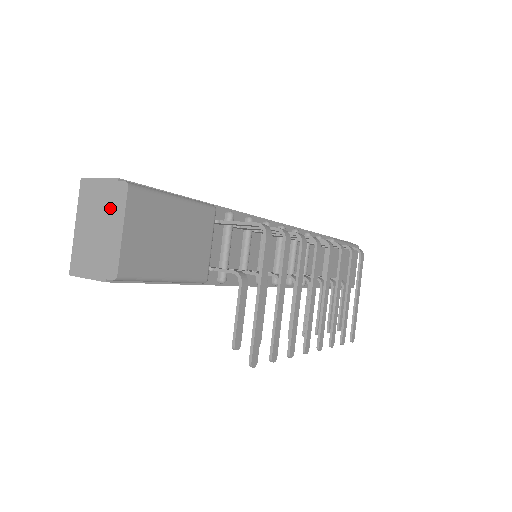
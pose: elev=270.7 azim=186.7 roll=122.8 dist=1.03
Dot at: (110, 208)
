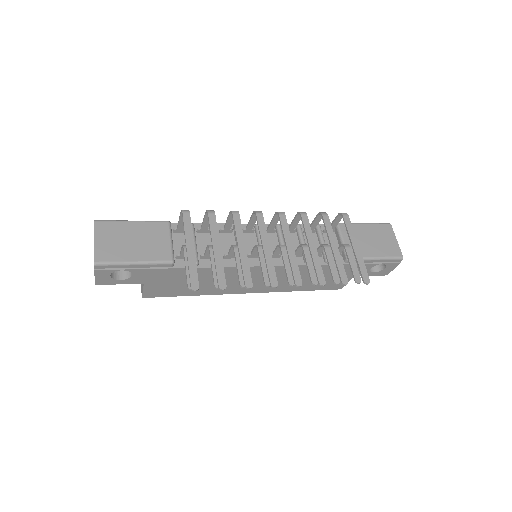
Dot at: occluded
